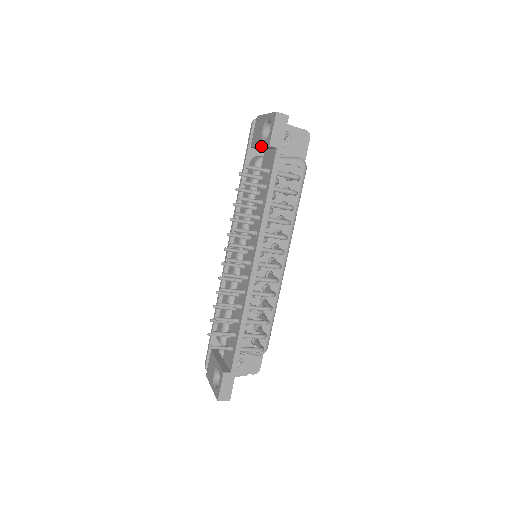
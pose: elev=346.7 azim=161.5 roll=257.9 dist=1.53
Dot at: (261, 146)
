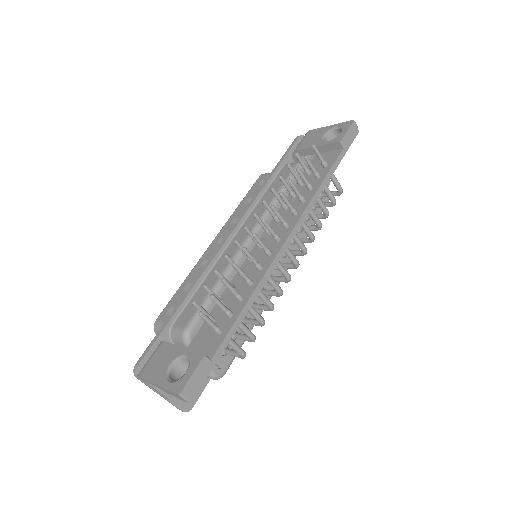
Dot at: (321, 144)
